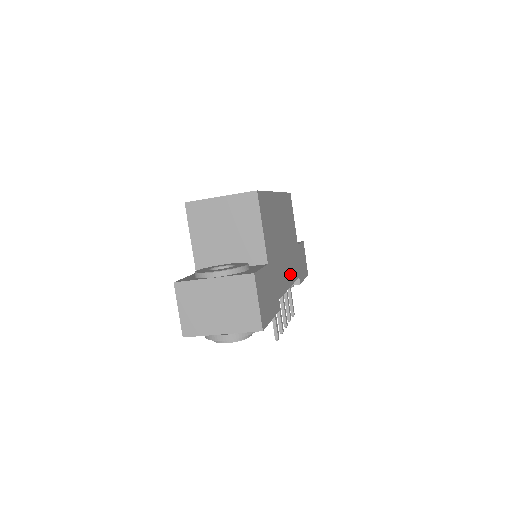
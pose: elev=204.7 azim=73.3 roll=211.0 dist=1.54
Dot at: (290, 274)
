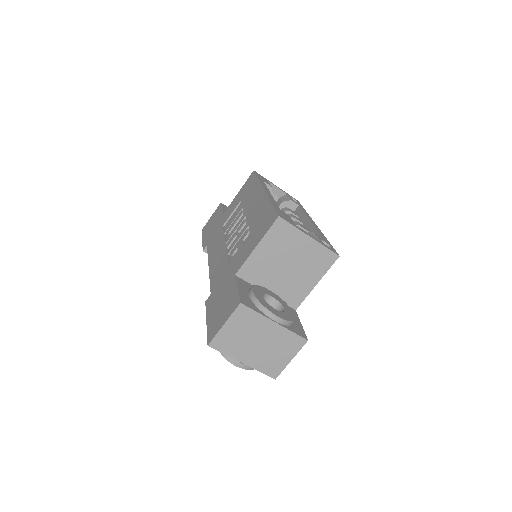
Dot at: occluded
